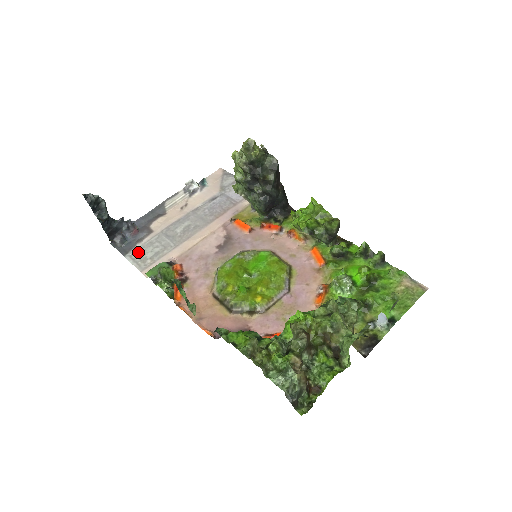
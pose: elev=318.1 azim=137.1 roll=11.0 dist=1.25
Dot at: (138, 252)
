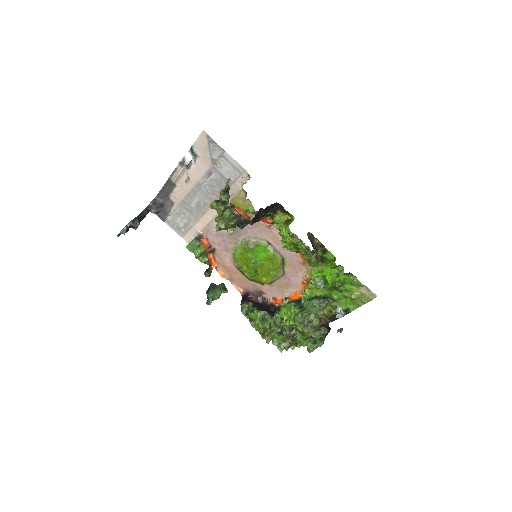
Dot at: (172, 221)
